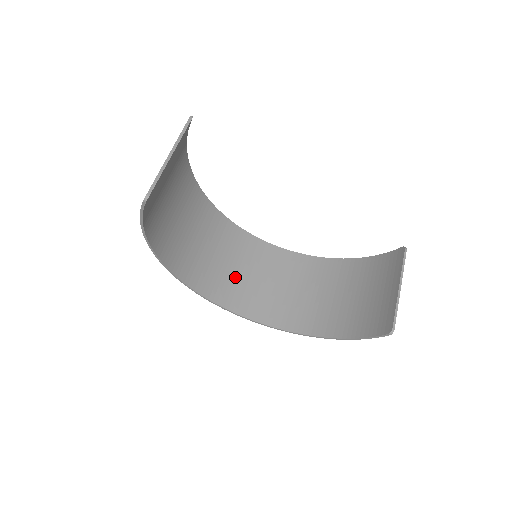
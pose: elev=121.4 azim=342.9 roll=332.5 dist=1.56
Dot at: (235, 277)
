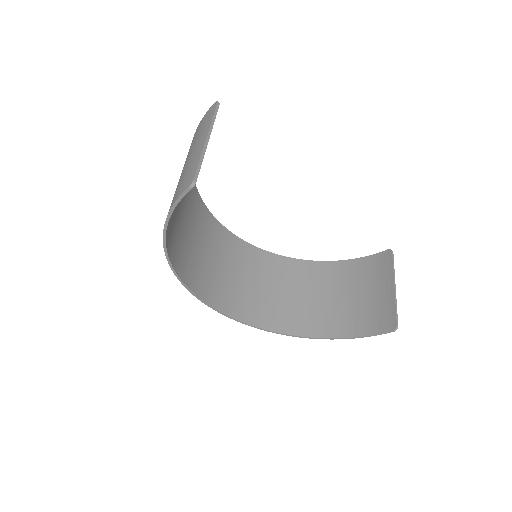
Dot at: (226, 279)
